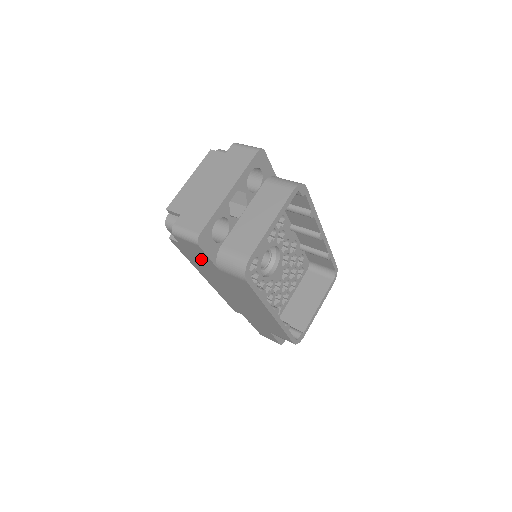
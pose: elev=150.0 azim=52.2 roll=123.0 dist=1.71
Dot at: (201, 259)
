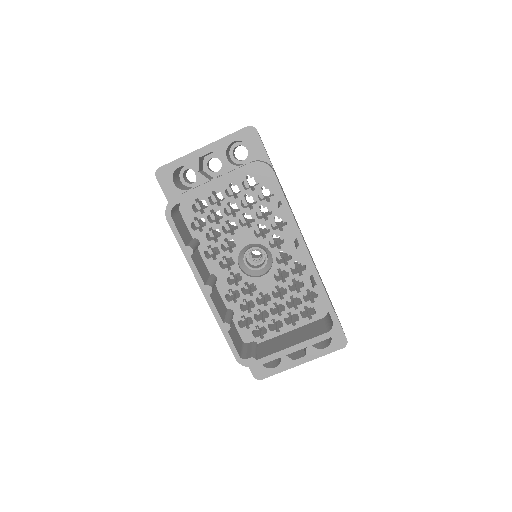
Dot at: occluded
